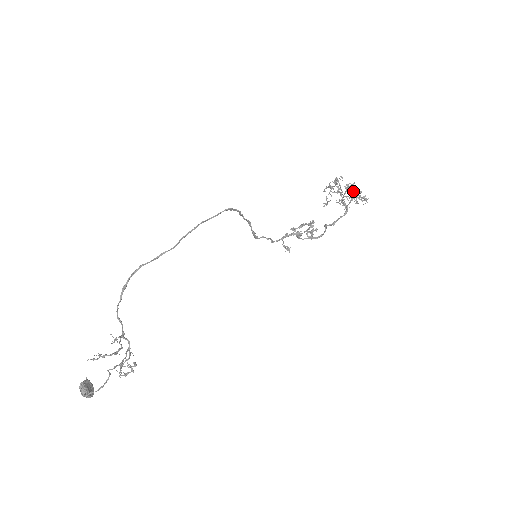
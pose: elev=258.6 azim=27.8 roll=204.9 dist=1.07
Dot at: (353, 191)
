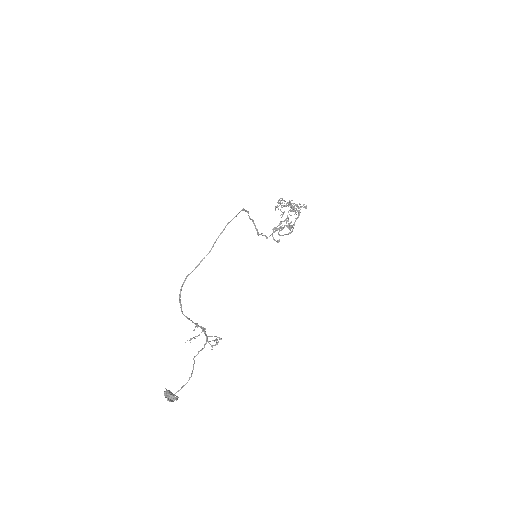
Dot at: occluded
